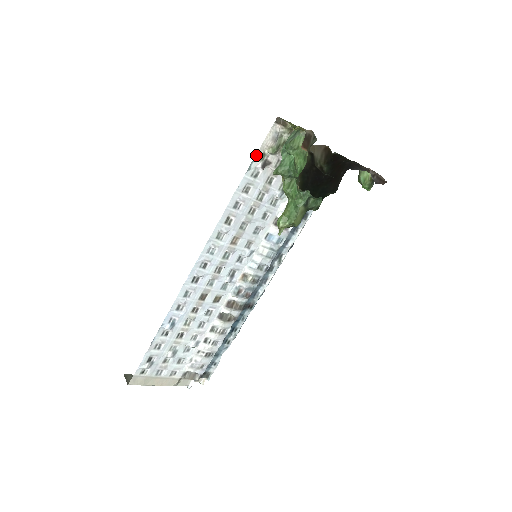
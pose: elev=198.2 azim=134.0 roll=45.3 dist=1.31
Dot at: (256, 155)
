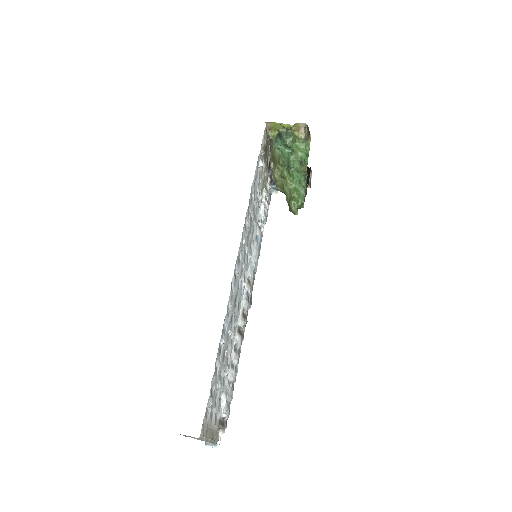
Dot at: (260, 151)
